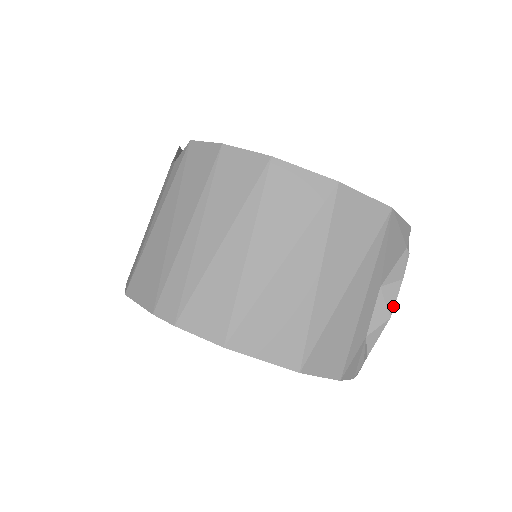
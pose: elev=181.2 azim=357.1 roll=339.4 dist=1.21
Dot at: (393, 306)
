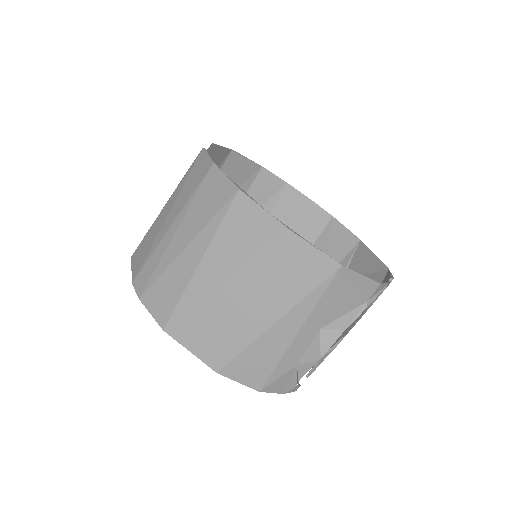
Dot at: (327, 350)
